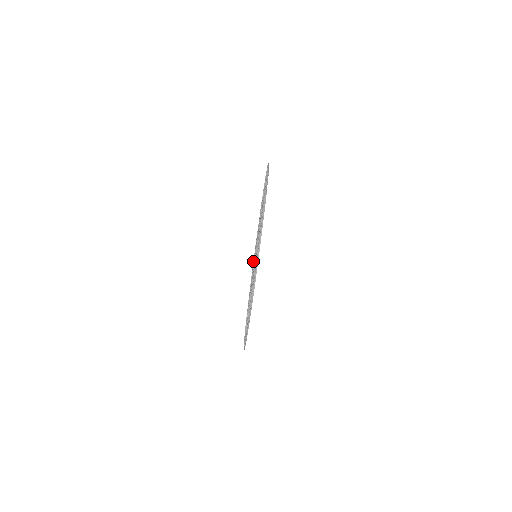
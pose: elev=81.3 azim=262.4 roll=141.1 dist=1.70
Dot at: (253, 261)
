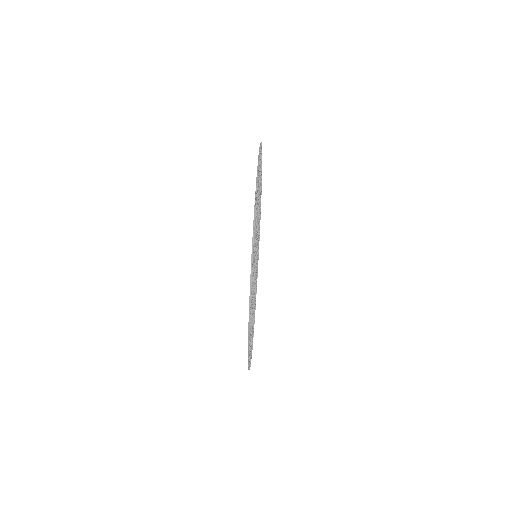
Dot at: occluded
